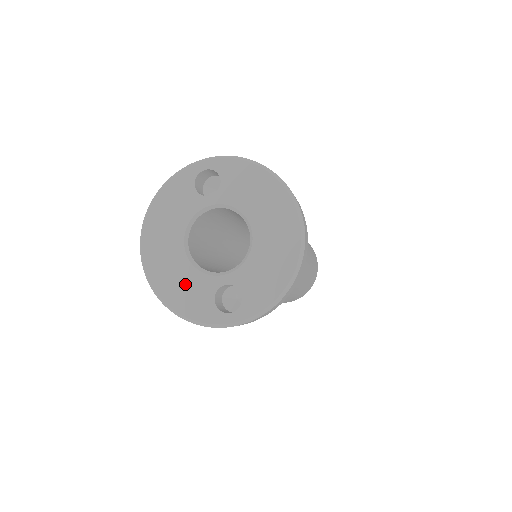
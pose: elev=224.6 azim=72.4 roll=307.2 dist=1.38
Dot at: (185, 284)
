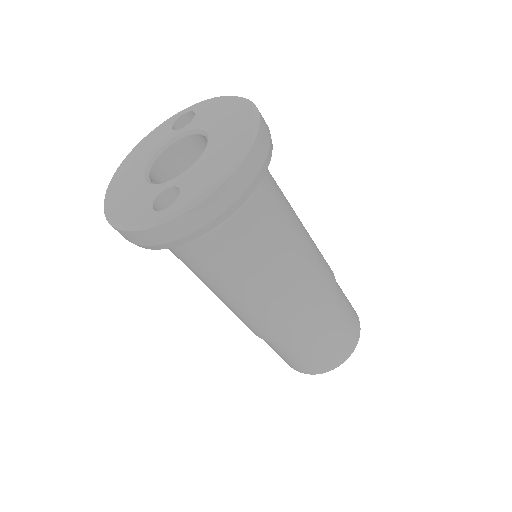
Dot at: (133, 197)
